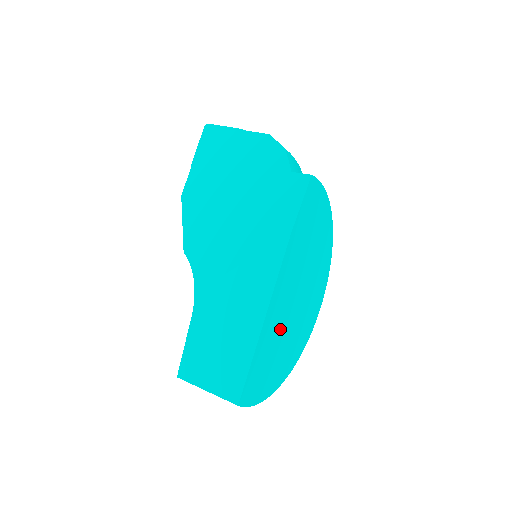
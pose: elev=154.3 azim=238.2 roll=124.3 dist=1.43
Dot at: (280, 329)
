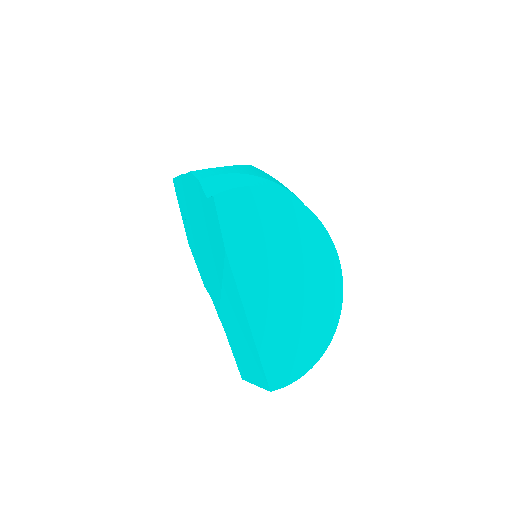
Dot at: (282, 315)
